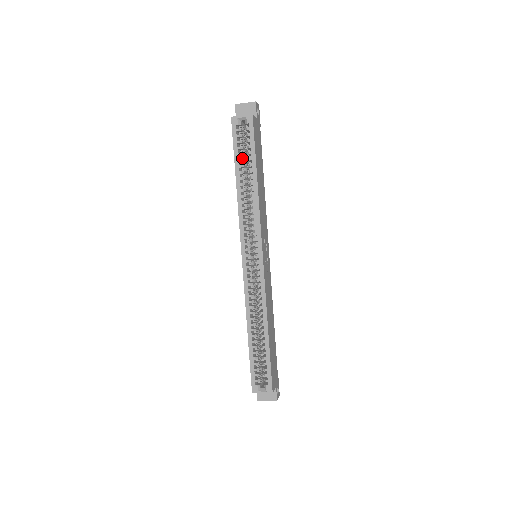
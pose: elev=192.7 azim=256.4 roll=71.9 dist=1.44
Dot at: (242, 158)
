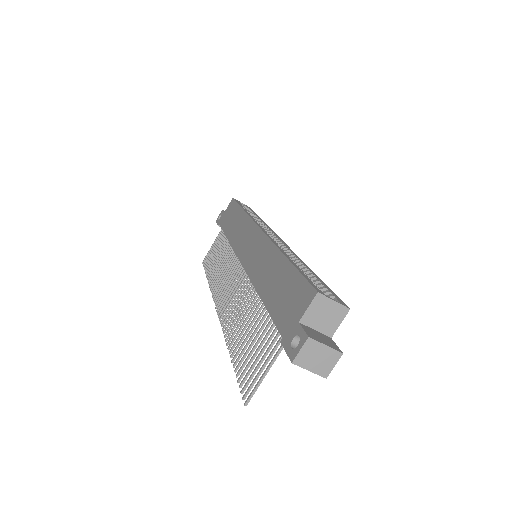
Dot at: occluded
